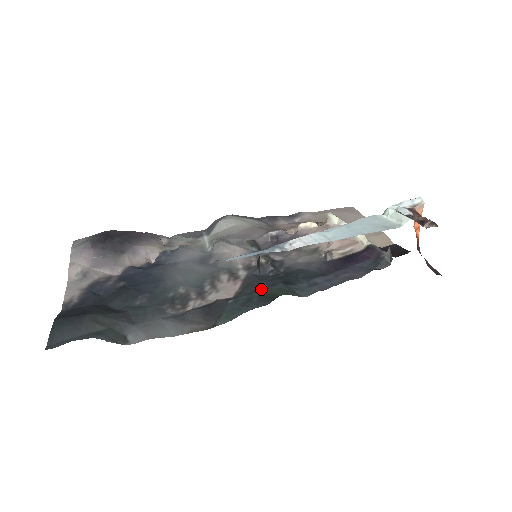
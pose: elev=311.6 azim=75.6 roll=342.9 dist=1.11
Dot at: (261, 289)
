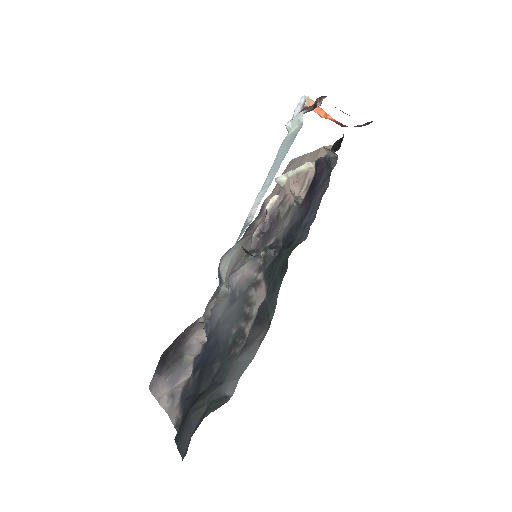
Dot at: (276, 268)
